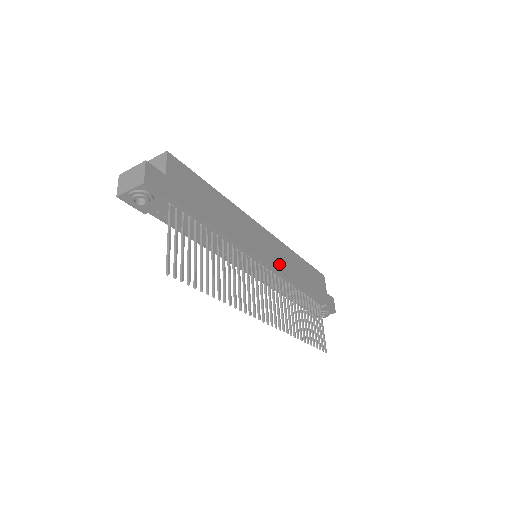
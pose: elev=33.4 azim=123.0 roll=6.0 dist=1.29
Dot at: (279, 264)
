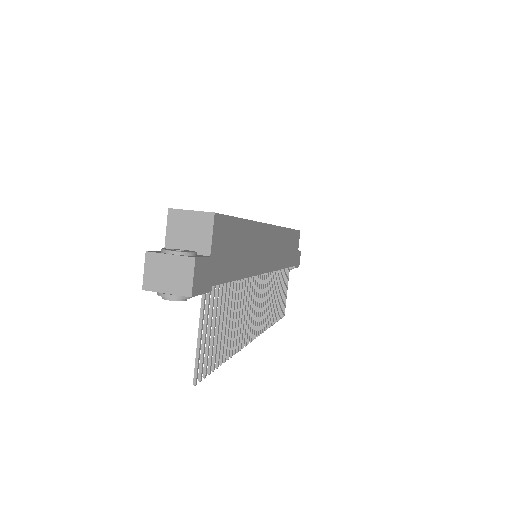
Dot at: (275, 260)
